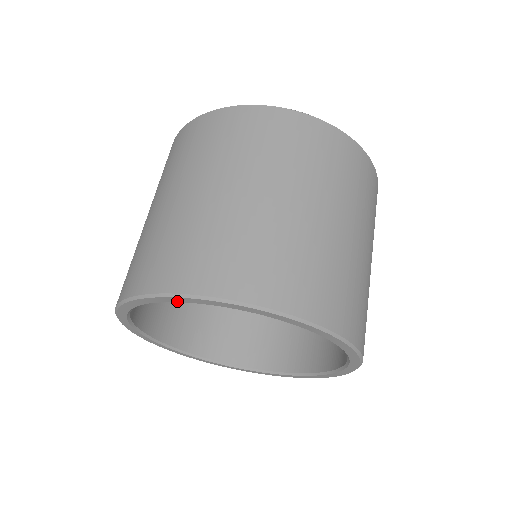
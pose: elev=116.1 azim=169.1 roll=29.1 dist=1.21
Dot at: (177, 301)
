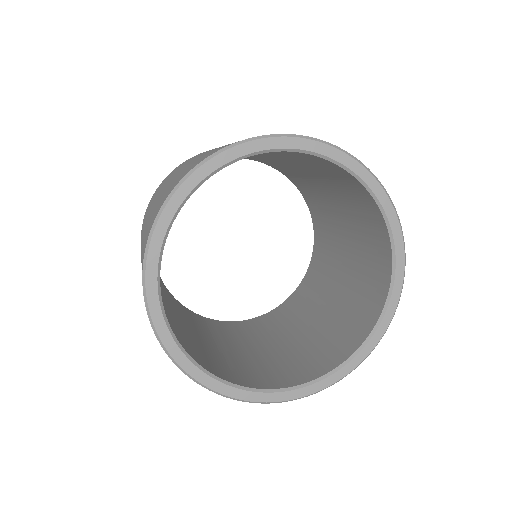
Dot at: (227, 161)
